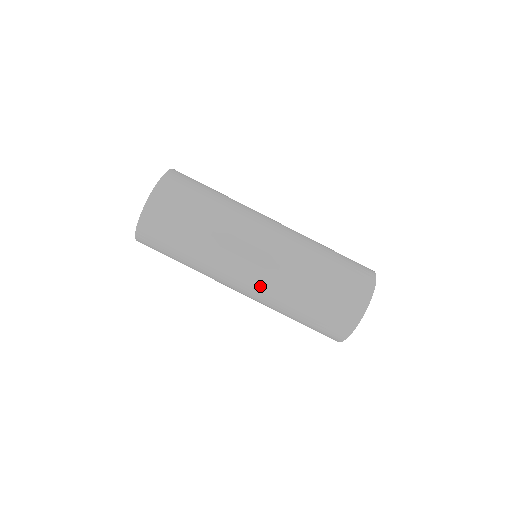
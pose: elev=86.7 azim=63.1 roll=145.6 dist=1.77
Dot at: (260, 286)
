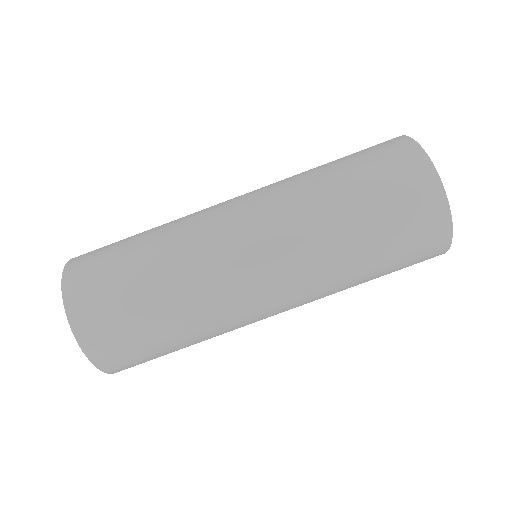
Dot at: (277, 242)
